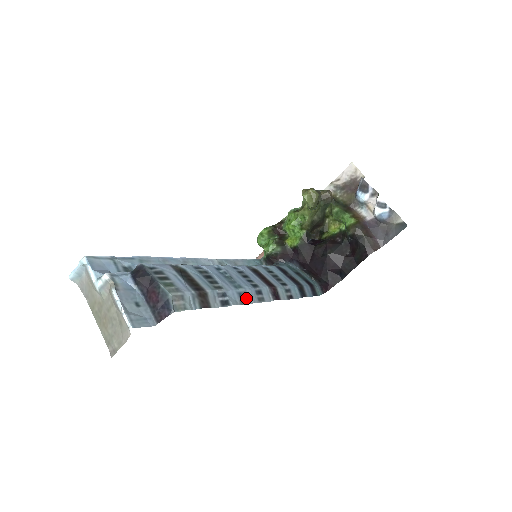
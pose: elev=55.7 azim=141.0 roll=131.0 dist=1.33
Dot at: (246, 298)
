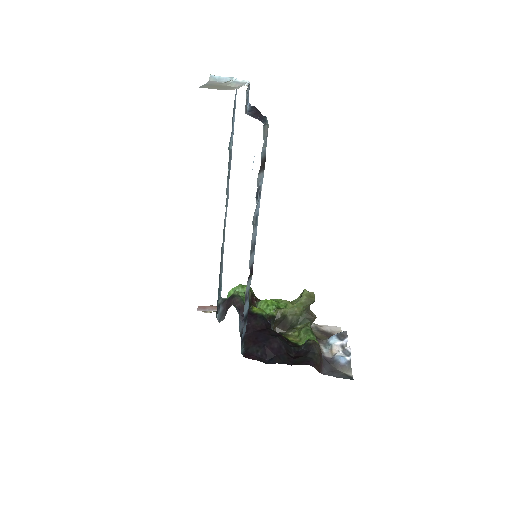
Dot at: (255, 226)
